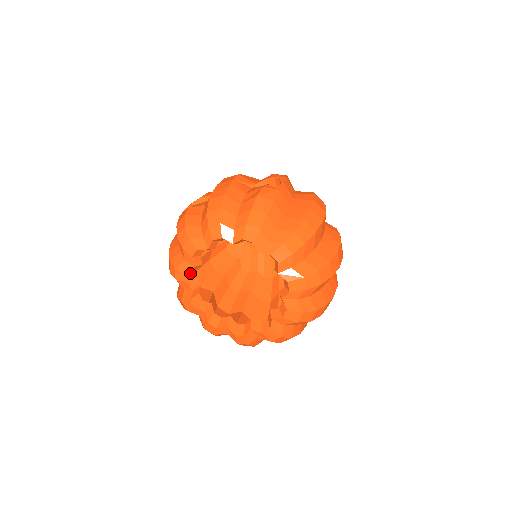
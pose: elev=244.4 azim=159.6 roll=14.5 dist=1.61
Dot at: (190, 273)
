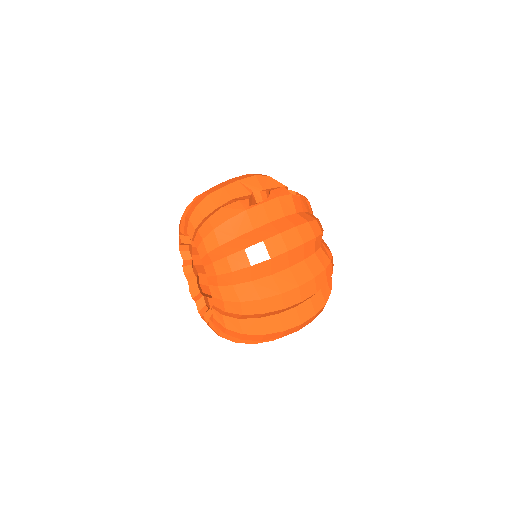
Dot at: (184, 246)
